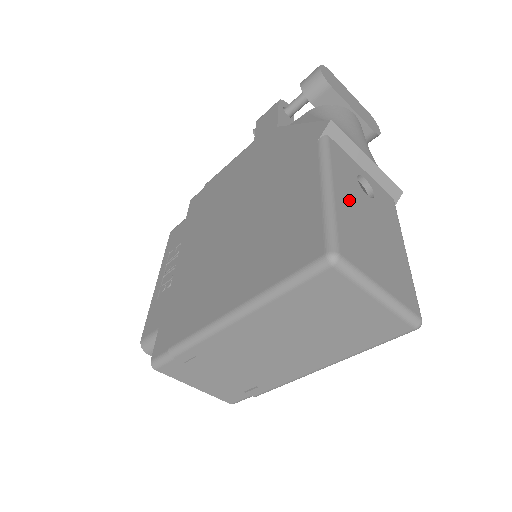
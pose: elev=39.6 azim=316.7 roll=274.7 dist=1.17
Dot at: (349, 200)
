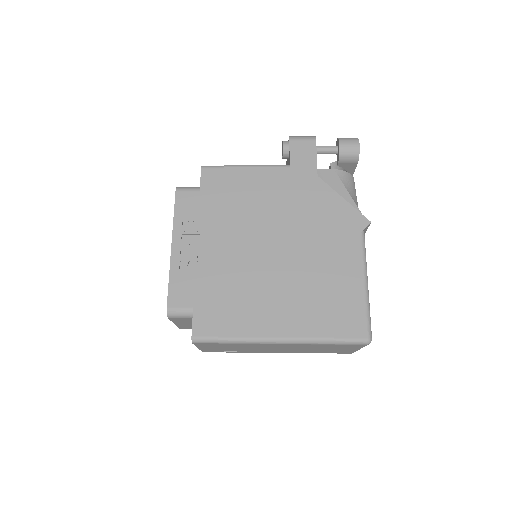
Dot at: occluded
